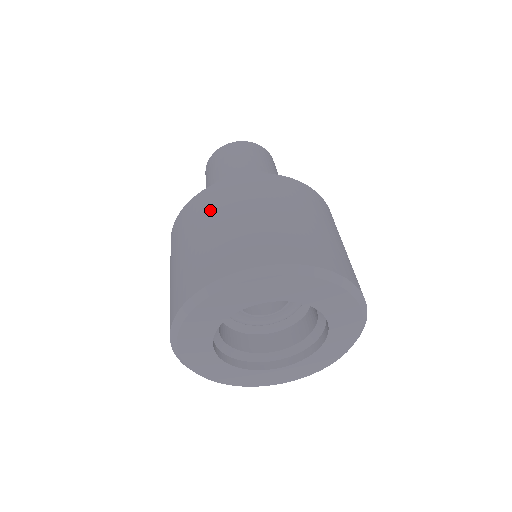
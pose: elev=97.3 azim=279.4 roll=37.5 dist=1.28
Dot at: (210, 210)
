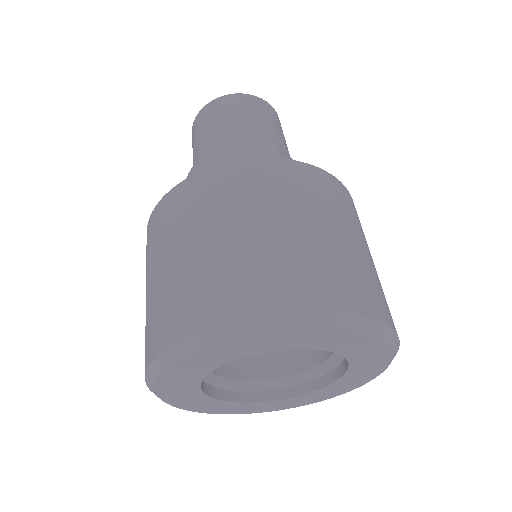
Dot at: (153, 248)
